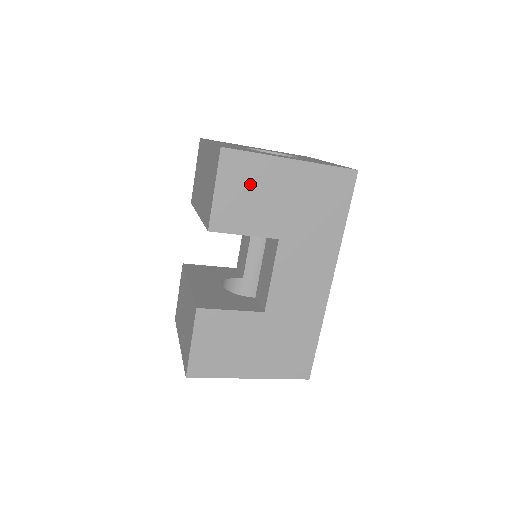
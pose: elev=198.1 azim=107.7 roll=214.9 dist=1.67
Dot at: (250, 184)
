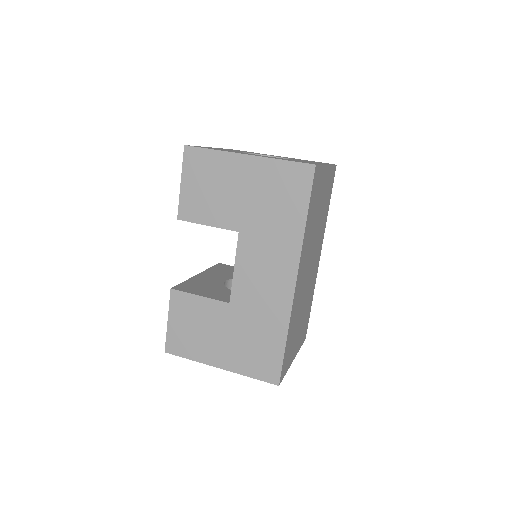
Dot at: (210, 178)
